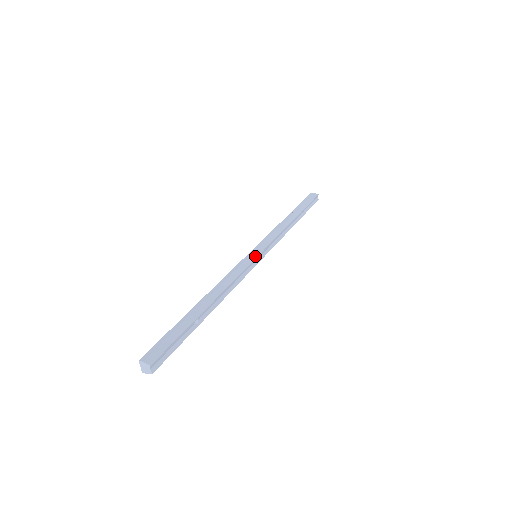
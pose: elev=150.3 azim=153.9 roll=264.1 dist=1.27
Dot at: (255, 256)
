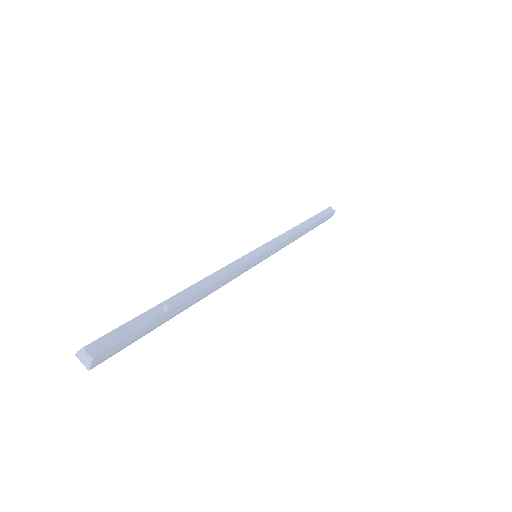
Dot at: (249, 252)
